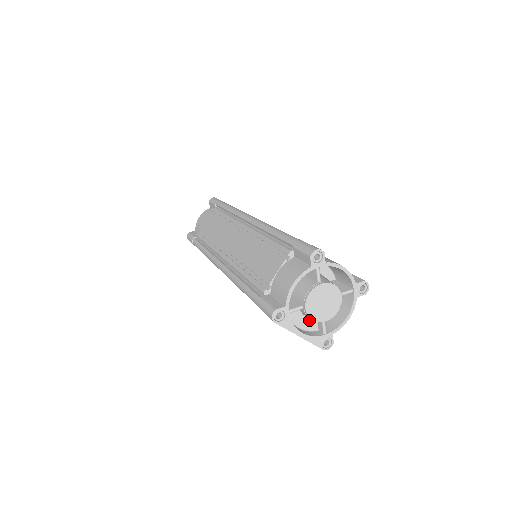
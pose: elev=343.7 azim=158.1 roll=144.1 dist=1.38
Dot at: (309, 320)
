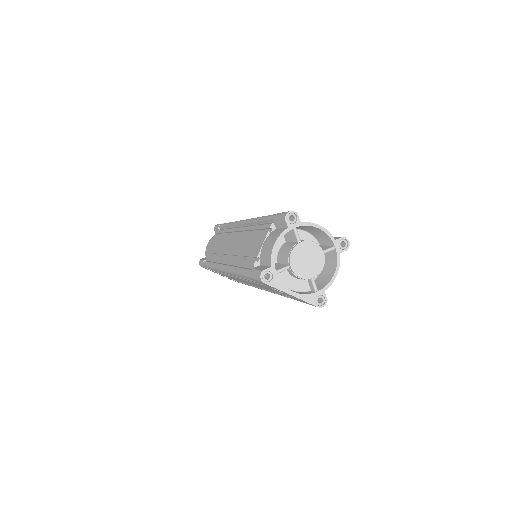
Dot at: (299, 281)
